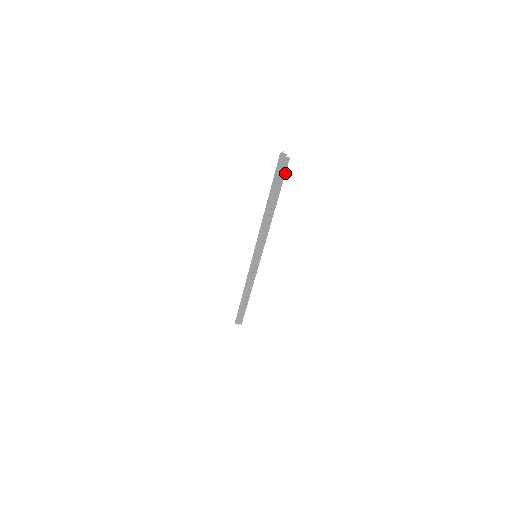
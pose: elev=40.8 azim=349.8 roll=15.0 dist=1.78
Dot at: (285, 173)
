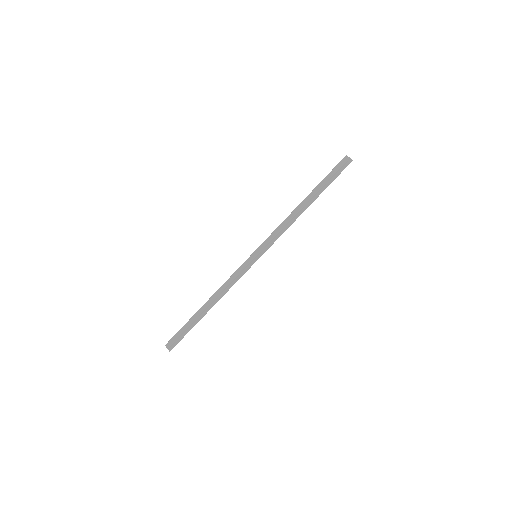
Dot at: occluded
